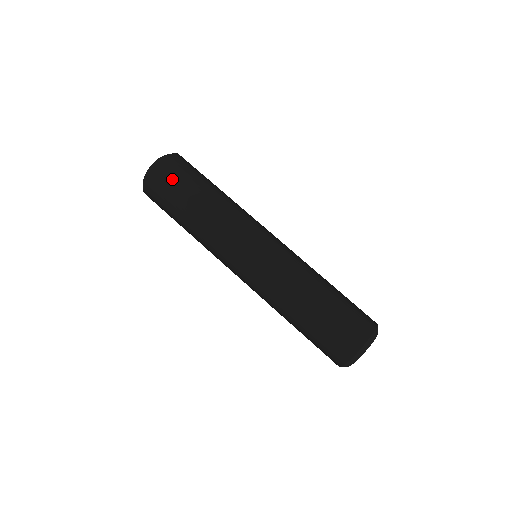
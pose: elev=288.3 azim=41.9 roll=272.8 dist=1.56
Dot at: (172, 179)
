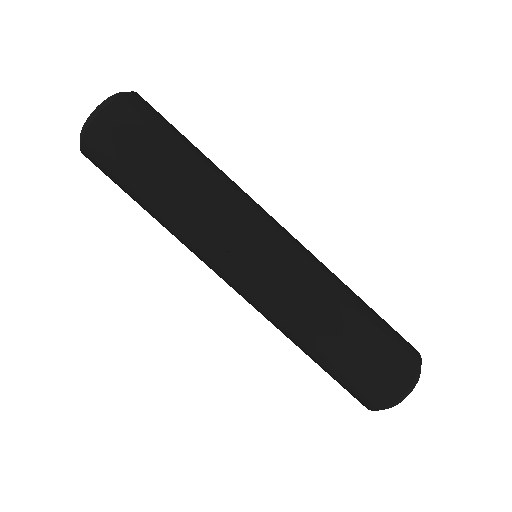
Dot at: (154, 118)
